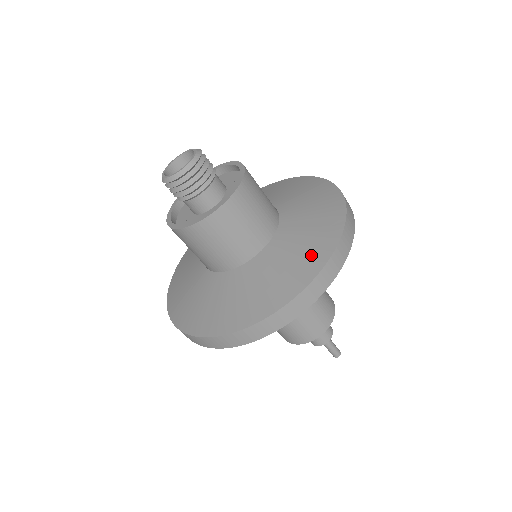
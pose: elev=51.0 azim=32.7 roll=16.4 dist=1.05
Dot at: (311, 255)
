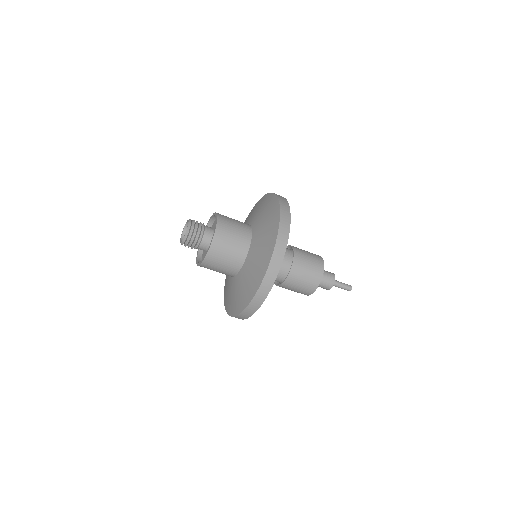
Dot at: (272, 224)
